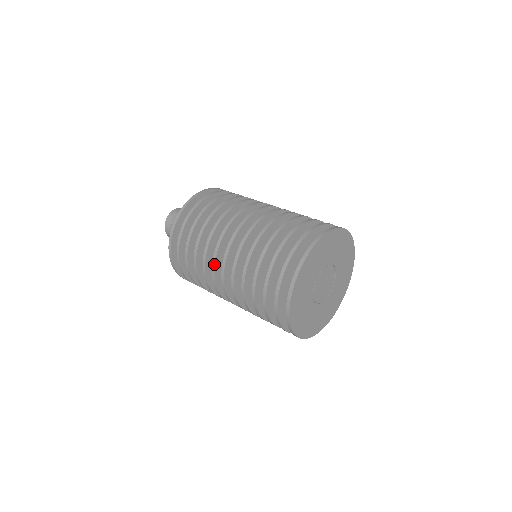
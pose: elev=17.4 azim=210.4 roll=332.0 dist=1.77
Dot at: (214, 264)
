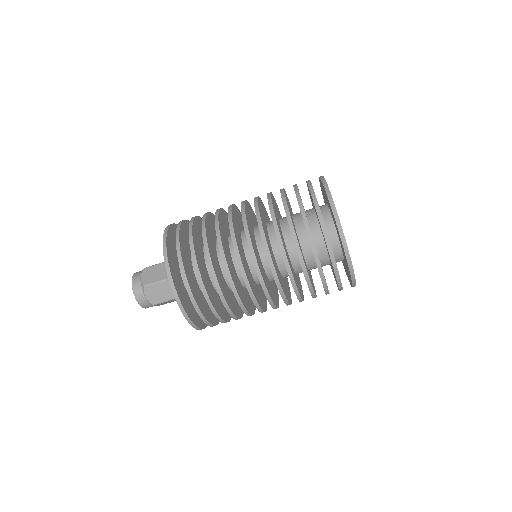
Dot at: (231, 216)
